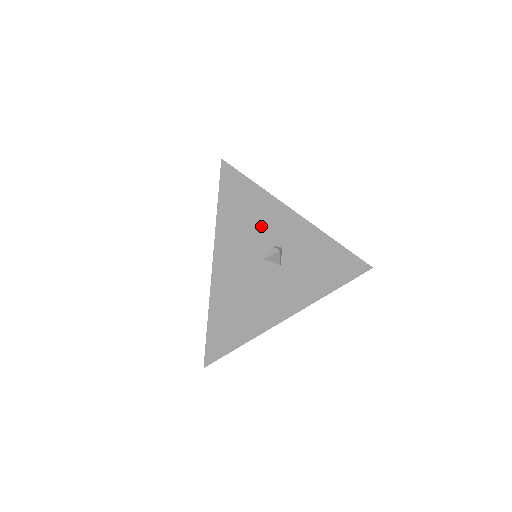
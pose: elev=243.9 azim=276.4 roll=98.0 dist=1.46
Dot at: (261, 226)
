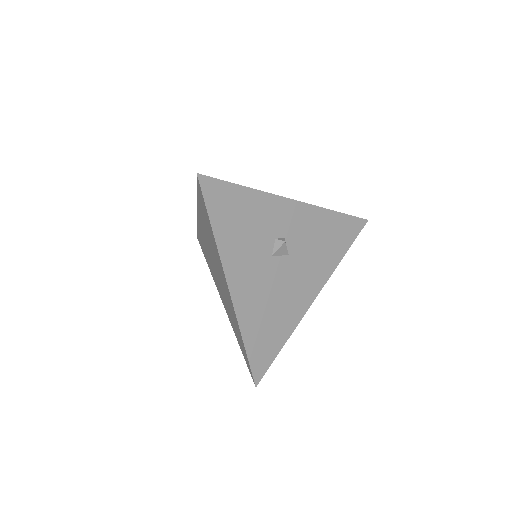
Dot at: (258, 225)
